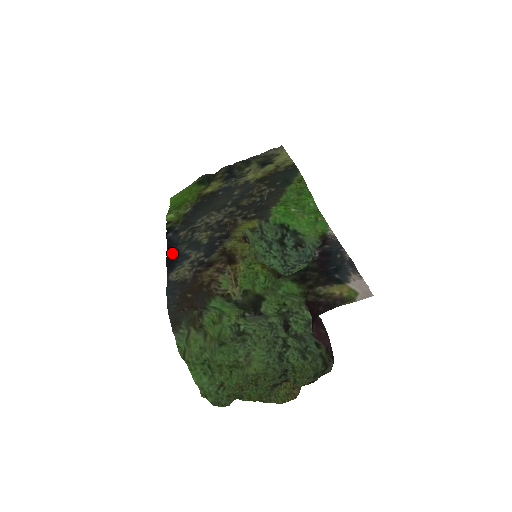
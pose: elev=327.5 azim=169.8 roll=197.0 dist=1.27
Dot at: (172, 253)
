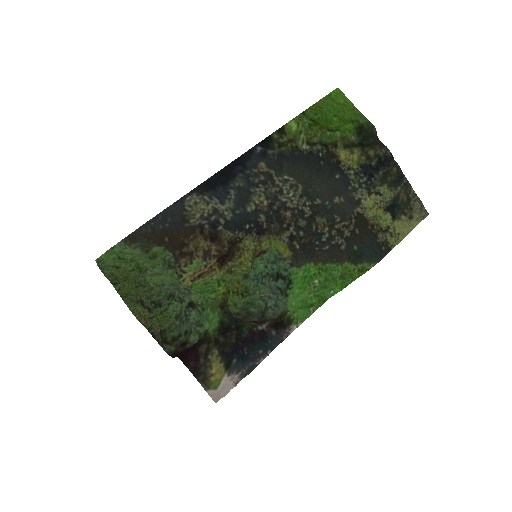
Dot at: (228, 173)
